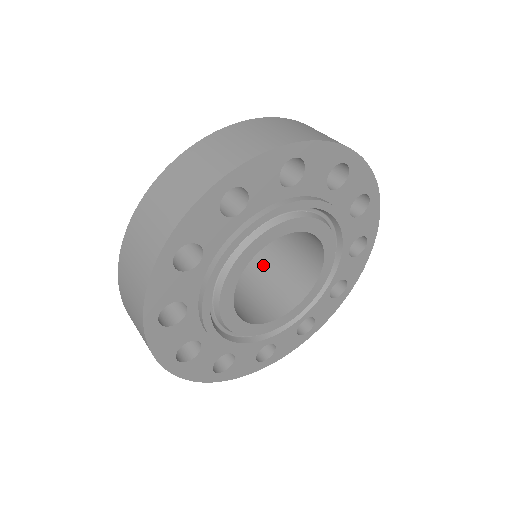
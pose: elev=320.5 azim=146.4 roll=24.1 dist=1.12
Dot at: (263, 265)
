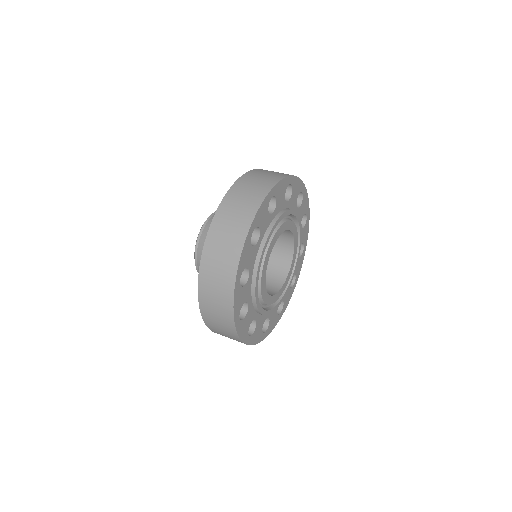
Dot at: occluded
